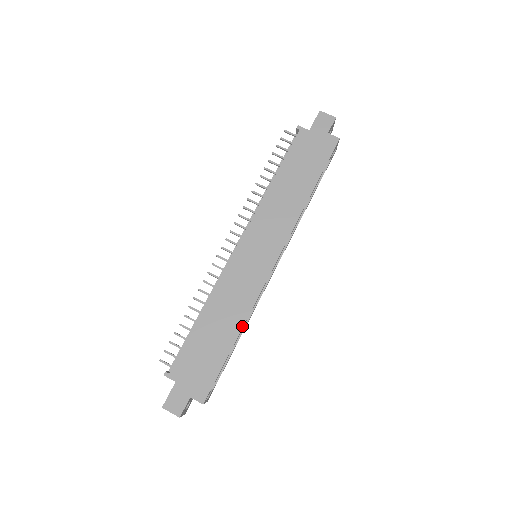
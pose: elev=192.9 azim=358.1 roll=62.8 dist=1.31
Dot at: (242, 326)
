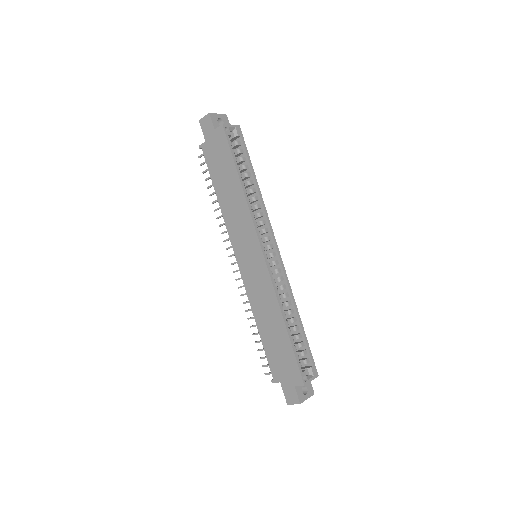
Dot at: (281, 314)
